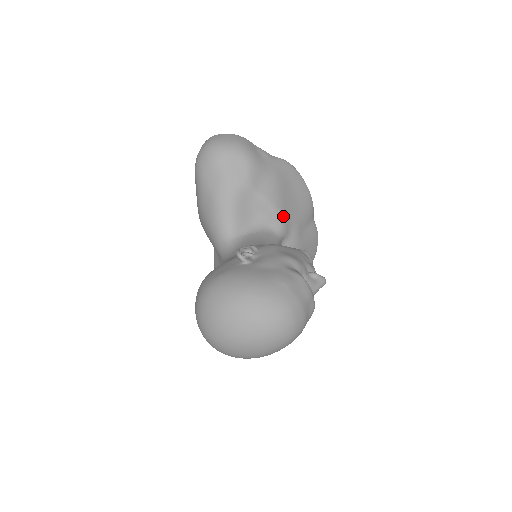
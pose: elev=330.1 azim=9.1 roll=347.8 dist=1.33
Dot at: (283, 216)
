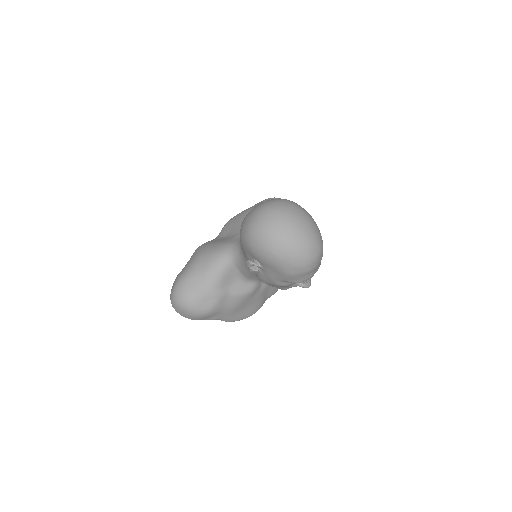
Dot at: occluded
